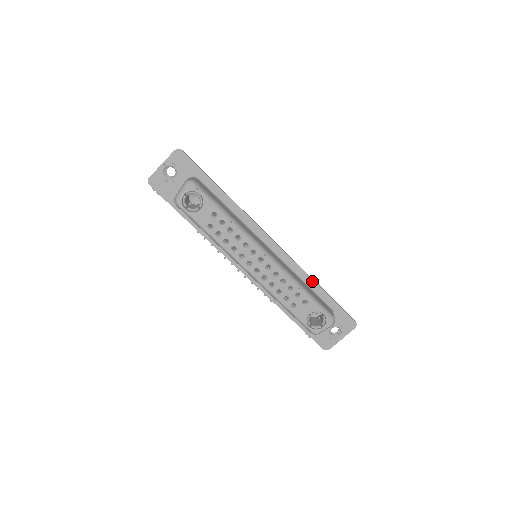
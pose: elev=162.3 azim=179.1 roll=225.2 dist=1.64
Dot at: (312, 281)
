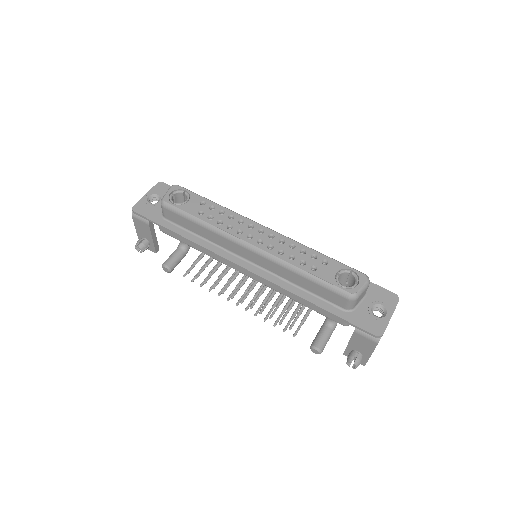
Dot at: occluded
